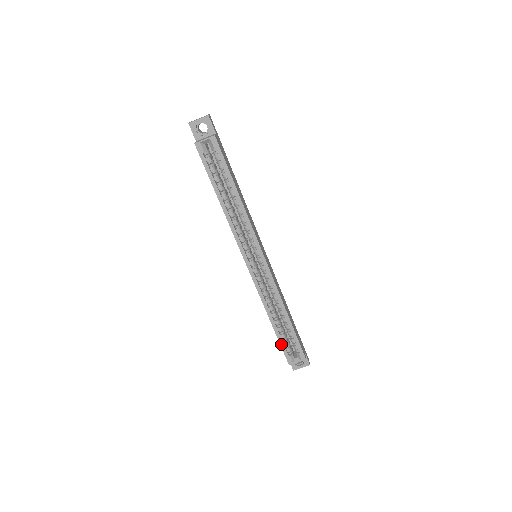
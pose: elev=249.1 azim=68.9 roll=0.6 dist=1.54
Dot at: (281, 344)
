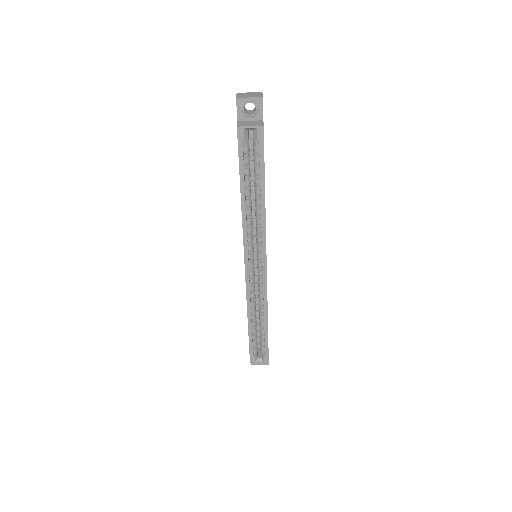
Dot at: (250, 344)
